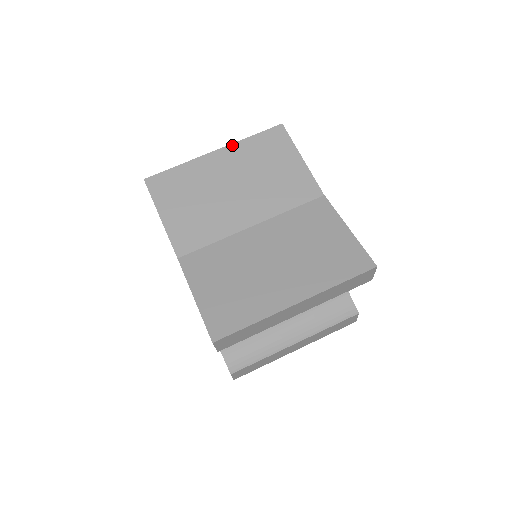
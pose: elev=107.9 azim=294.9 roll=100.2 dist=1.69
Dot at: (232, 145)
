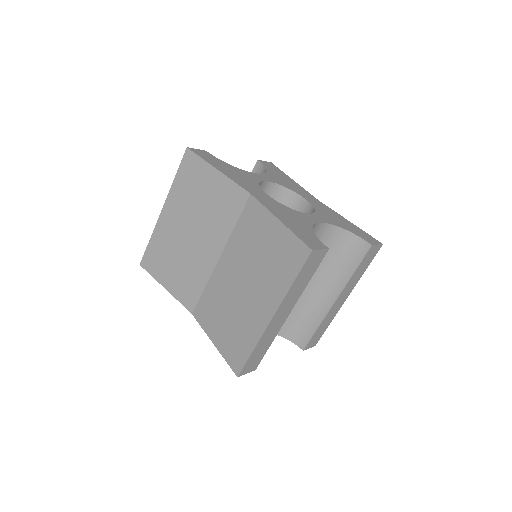
Dot at: (168, 196)
